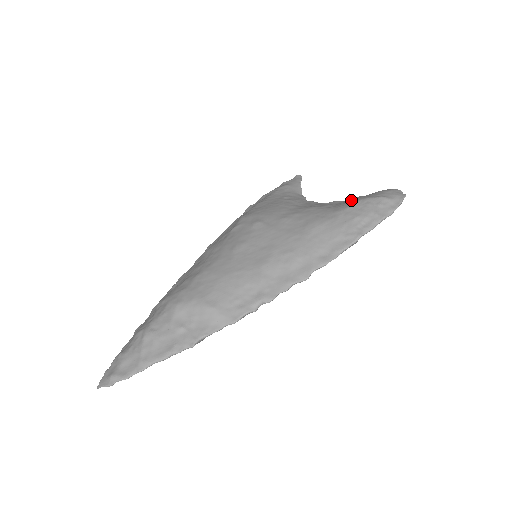
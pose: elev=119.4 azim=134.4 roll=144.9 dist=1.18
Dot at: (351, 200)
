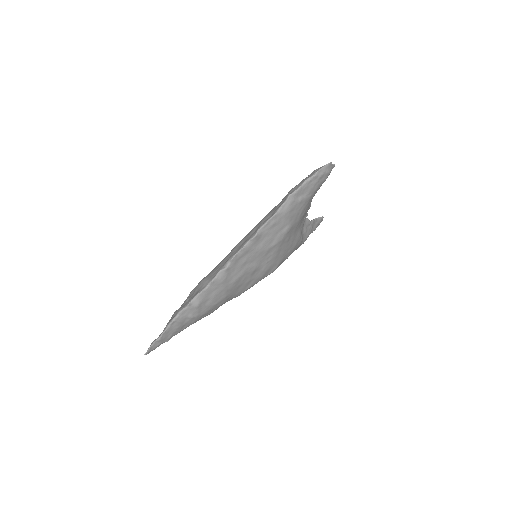
Dot at: occluded
